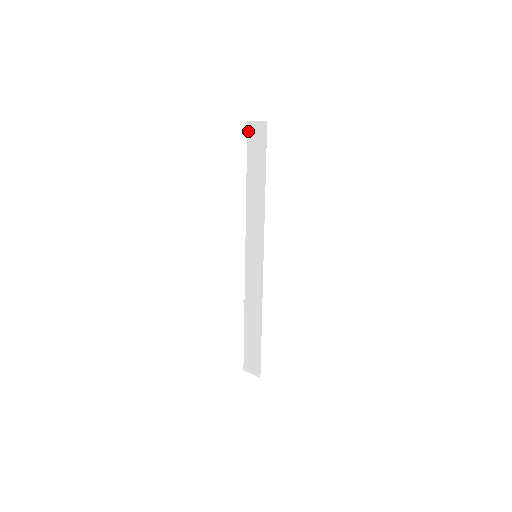
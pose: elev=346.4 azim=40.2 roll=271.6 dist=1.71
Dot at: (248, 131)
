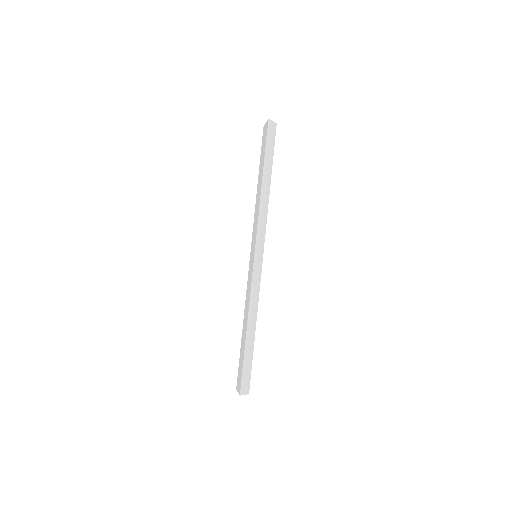
Dot at: (263, 135)
